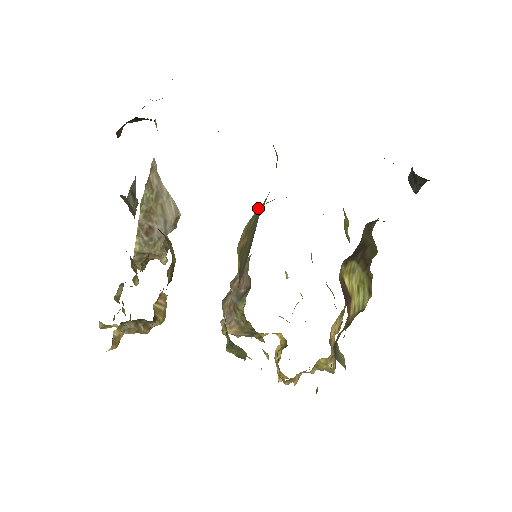
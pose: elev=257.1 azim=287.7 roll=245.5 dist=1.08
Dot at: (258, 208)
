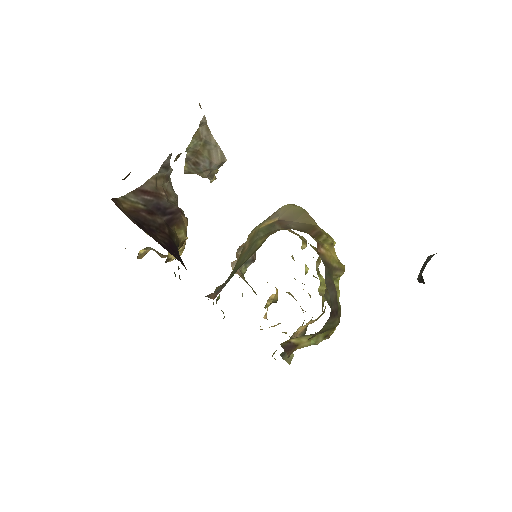
Dot at: (279, 210)
